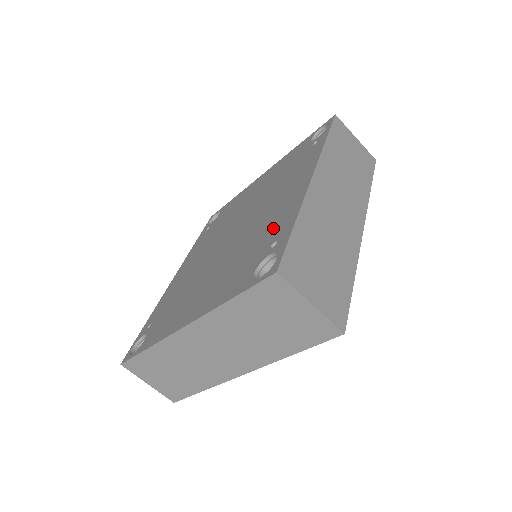
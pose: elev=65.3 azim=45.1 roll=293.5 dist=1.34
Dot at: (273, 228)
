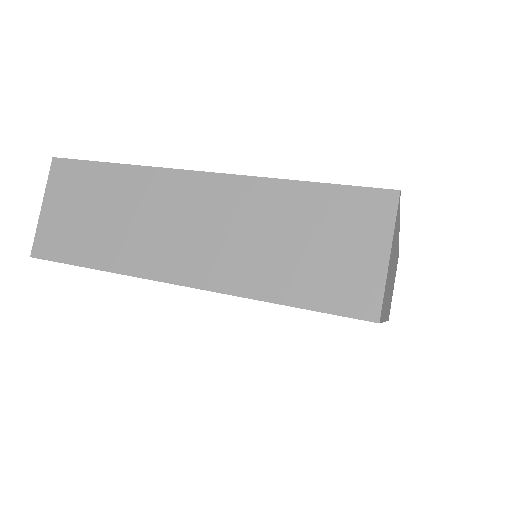
Dot at: occluded
